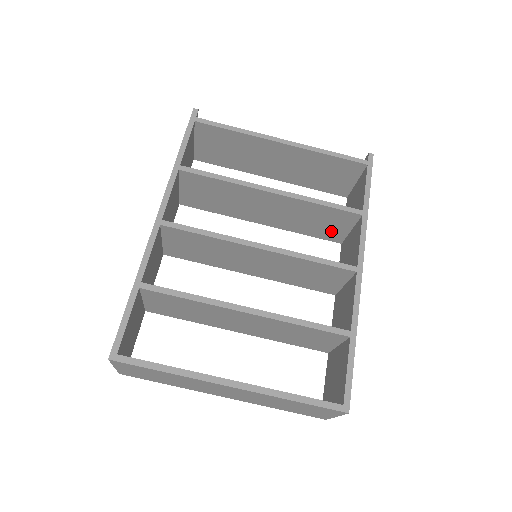
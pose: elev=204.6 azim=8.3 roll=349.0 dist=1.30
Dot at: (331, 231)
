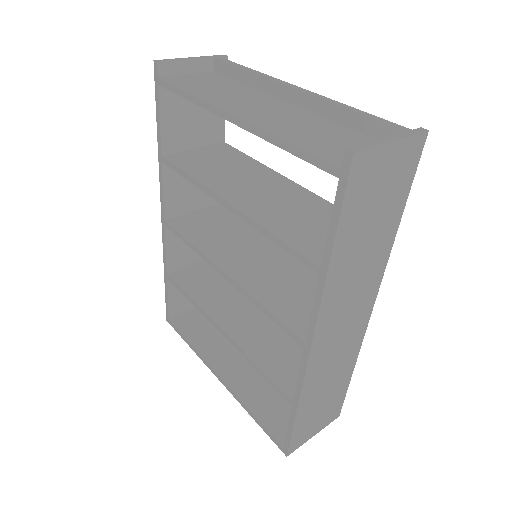
Dot at: occluded
